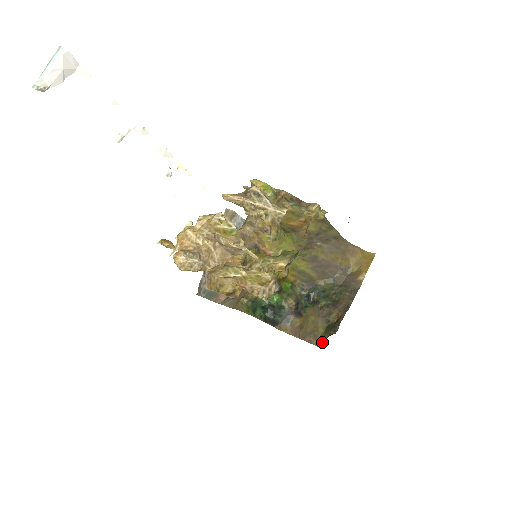
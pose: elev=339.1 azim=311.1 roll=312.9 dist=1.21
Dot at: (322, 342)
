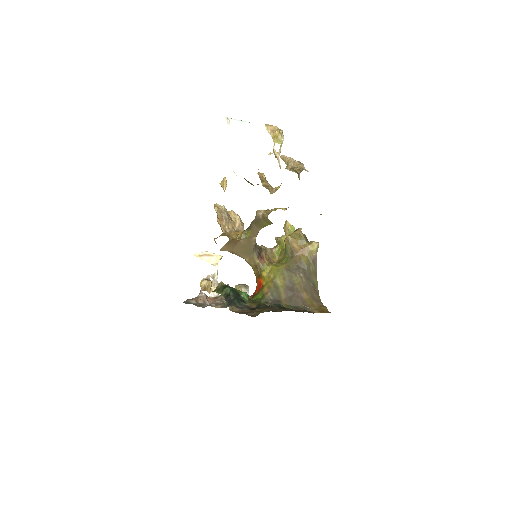
Dot at: occluded
